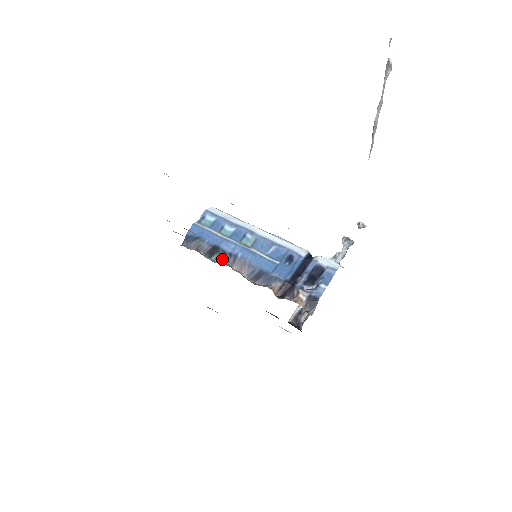
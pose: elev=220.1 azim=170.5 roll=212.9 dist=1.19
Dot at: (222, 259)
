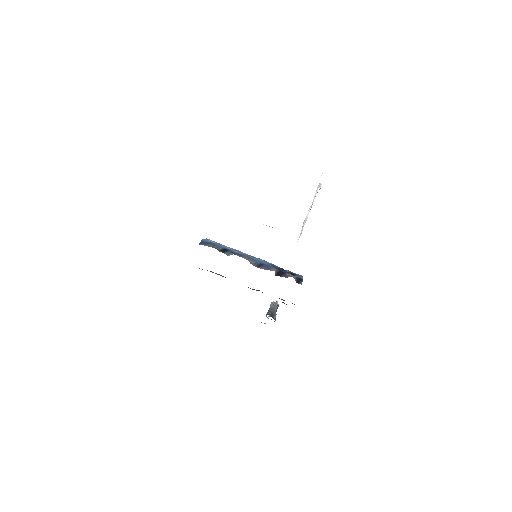
Dot at: occluded
